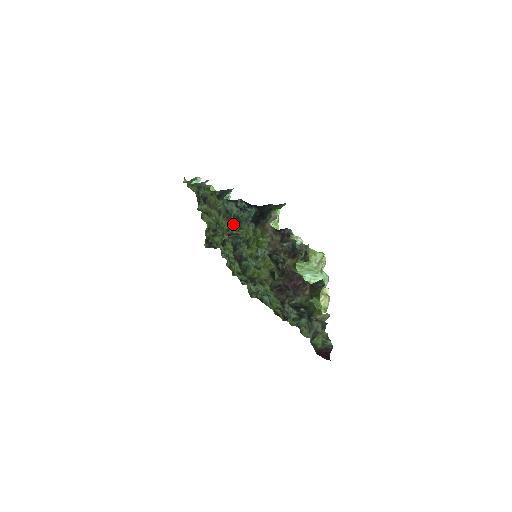
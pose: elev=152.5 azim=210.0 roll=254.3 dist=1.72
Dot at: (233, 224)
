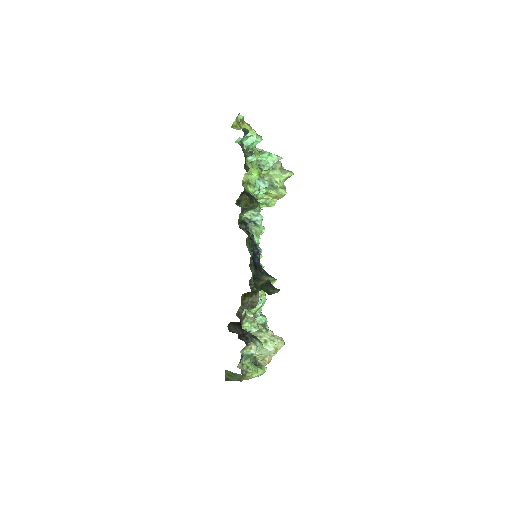
Dot at: occluded
